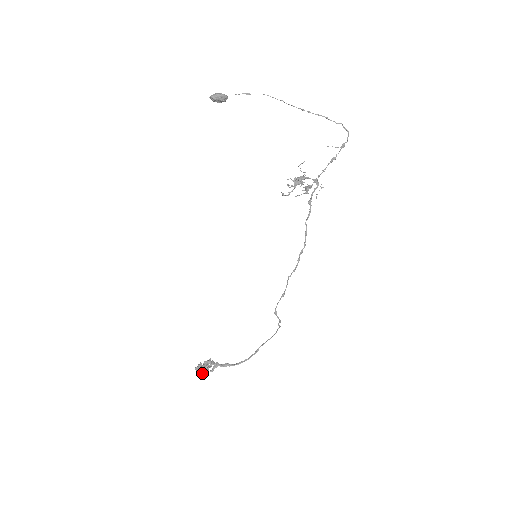
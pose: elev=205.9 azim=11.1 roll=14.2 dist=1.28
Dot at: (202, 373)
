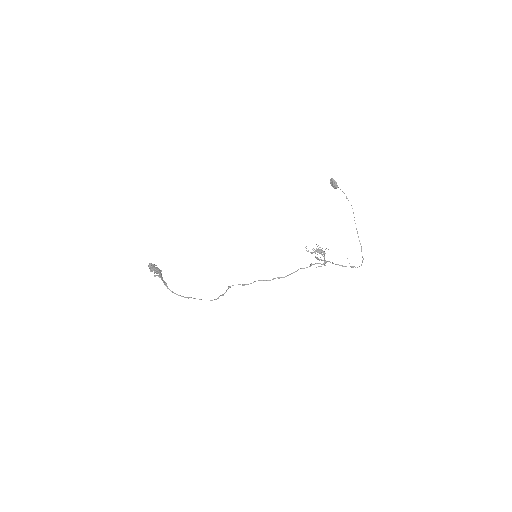
Dot at: (151, 269)
